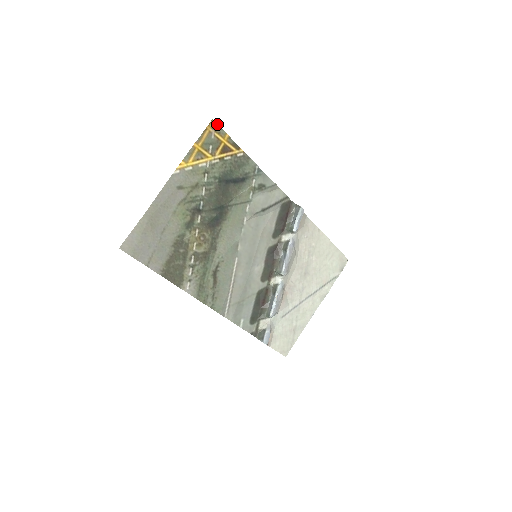
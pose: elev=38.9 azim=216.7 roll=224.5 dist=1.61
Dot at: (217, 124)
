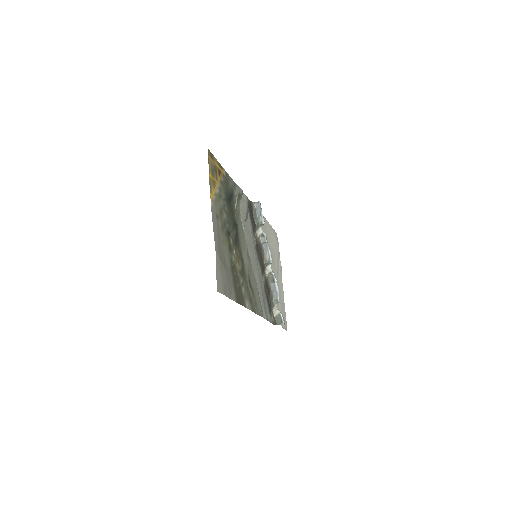
Dot at: (210, 152)
